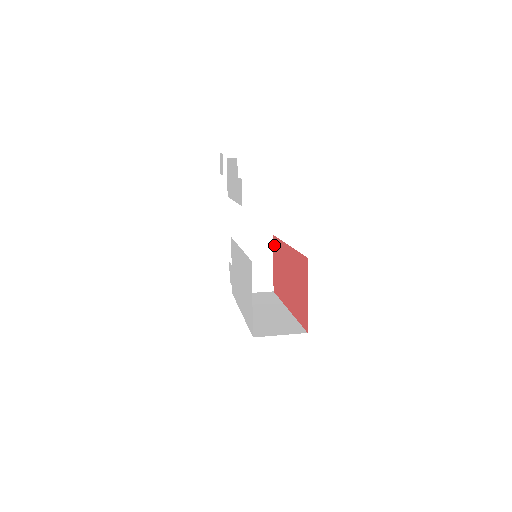
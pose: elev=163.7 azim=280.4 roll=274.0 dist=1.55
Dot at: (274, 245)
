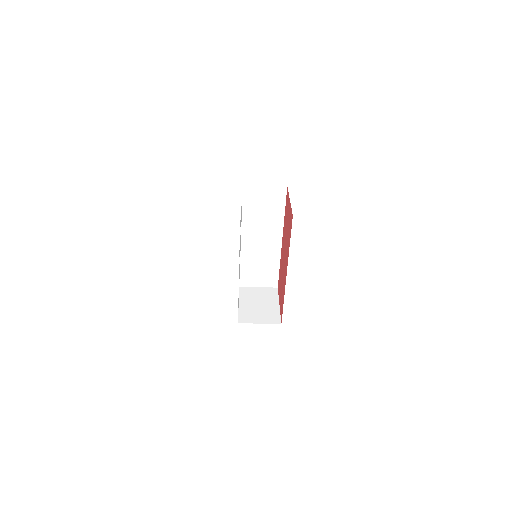
Dot at: (278, 288)
